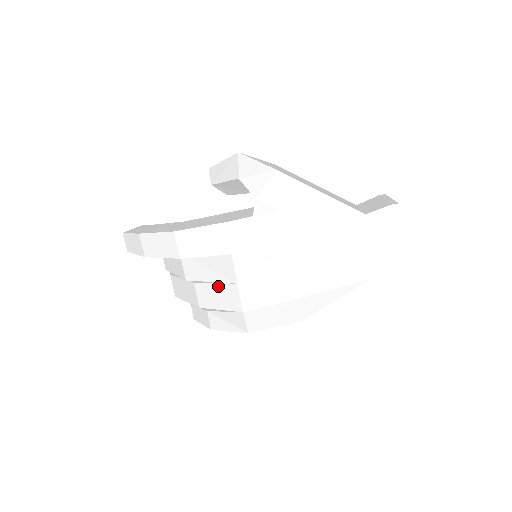
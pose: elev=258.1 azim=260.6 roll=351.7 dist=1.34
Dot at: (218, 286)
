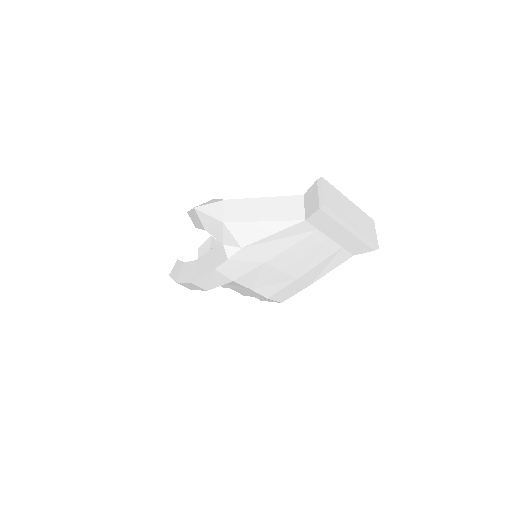
Dot at: (242, 290)
